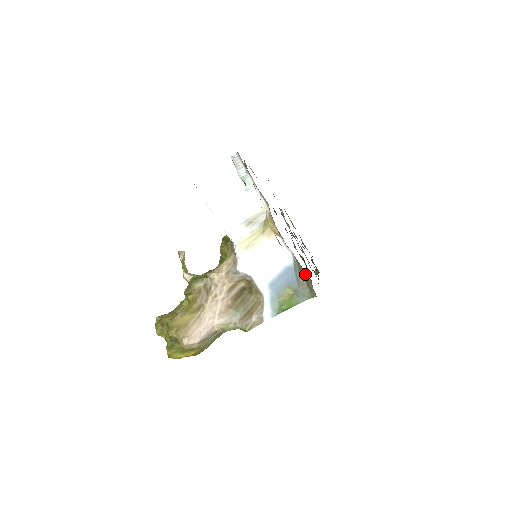
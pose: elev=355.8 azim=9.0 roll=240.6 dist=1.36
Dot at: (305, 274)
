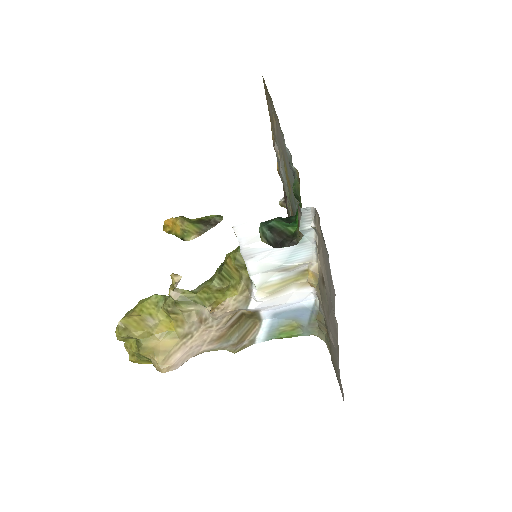
Dot at: (324, 324)
